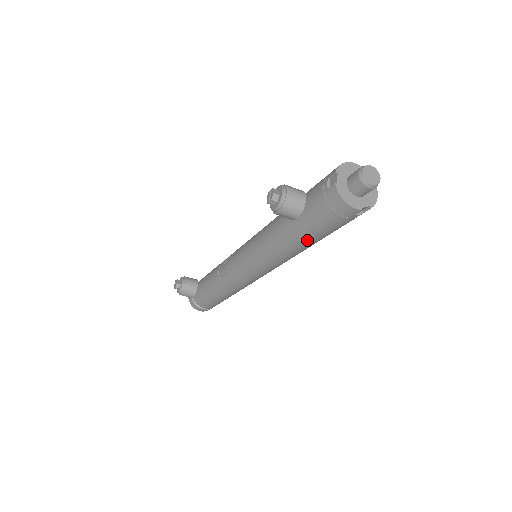
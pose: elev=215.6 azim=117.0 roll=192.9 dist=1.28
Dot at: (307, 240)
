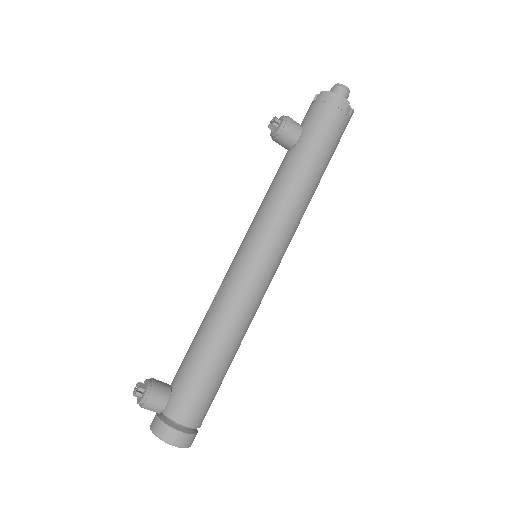
Dot at: (314, 161)
